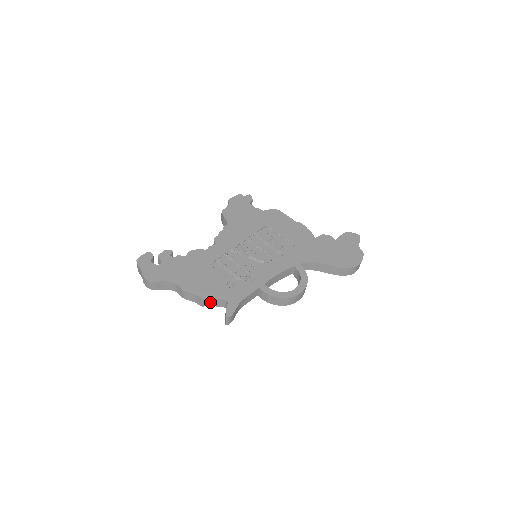
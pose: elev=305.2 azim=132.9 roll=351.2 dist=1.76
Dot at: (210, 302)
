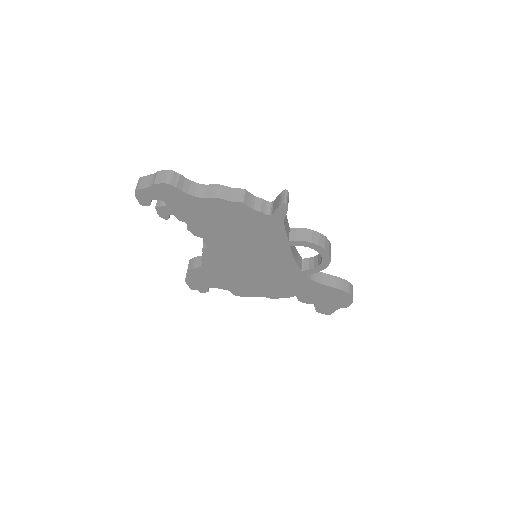
Dot at: (251, 202)
